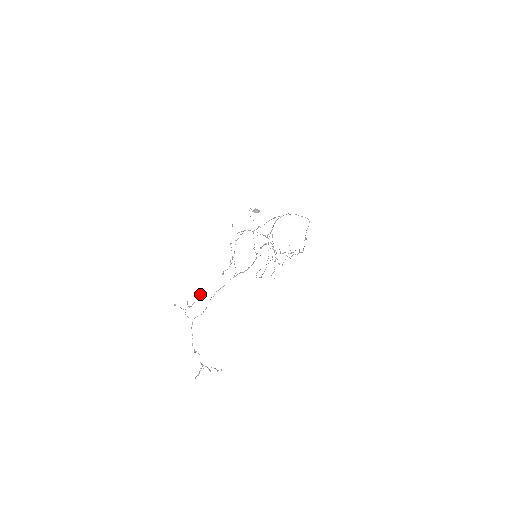
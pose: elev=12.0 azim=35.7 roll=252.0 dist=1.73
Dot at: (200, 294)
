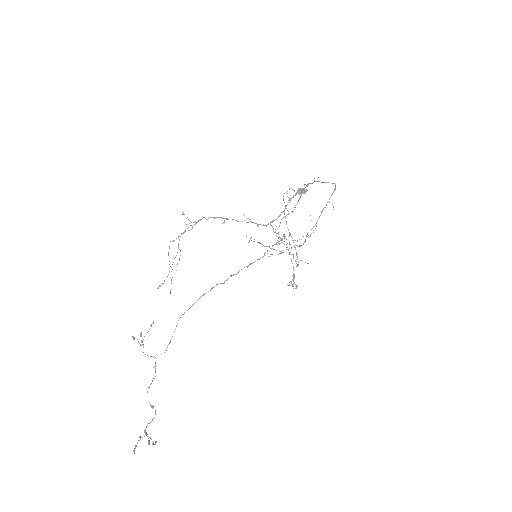
Dot at: occluded
